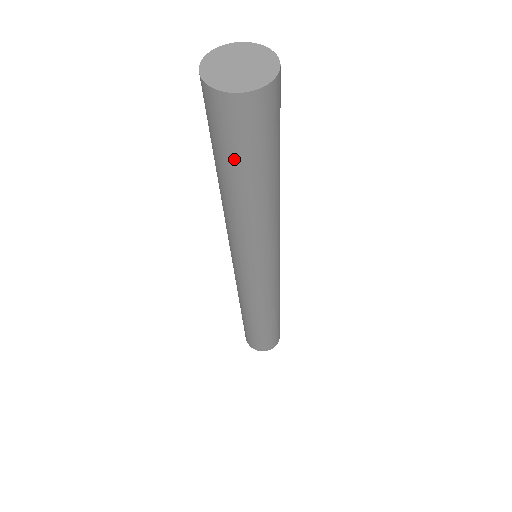
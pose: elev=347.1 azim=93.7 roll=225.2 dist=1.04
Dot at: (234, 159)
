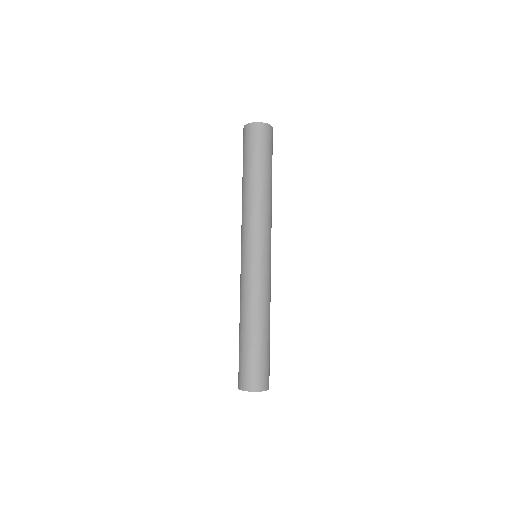
Dot at: (252, 155)
